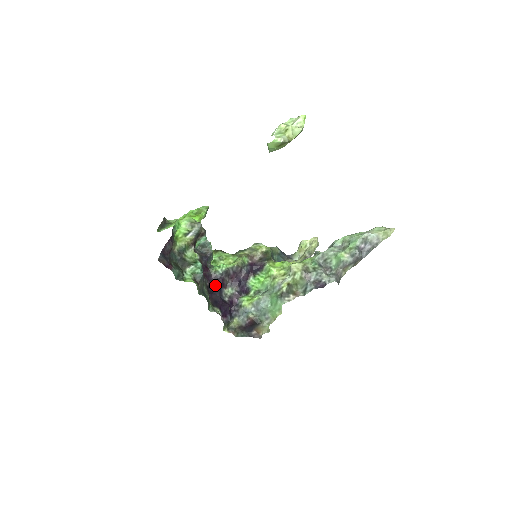
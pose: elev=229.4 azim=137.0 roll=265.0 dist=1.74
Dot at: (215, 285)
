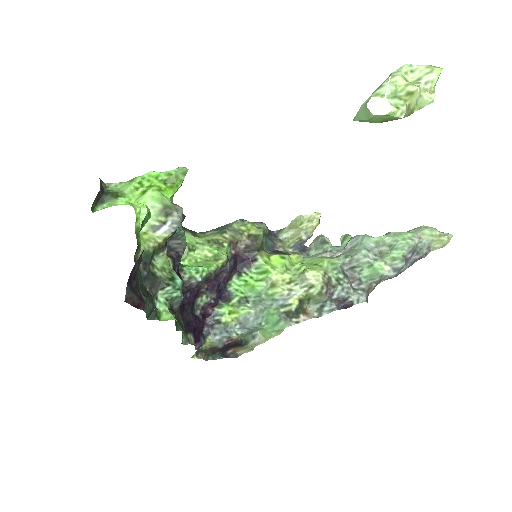
Dot at: (187, 297)
